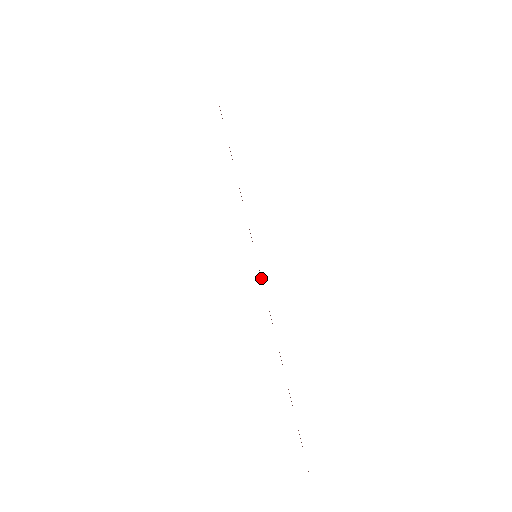
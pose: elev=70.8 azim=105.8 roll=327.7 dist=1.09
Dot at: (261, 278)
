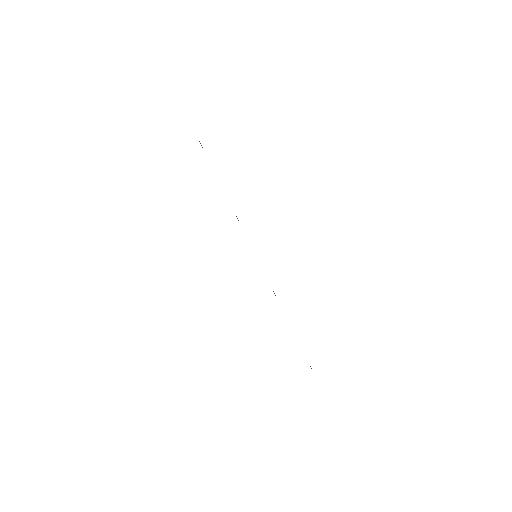
Dot at: occluded
